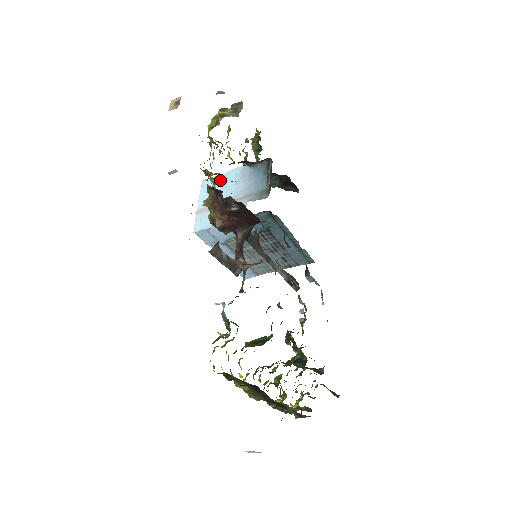
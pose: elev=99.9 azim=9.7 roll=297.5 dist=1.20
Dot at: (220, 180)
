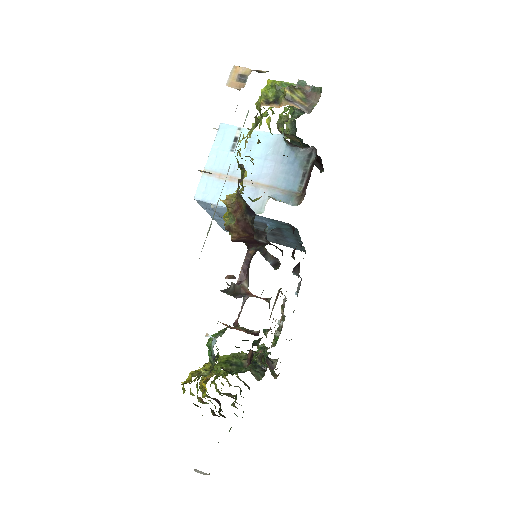
Dot at: occluded
